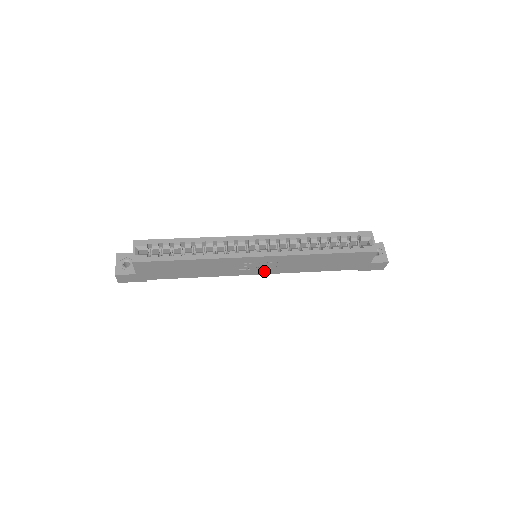
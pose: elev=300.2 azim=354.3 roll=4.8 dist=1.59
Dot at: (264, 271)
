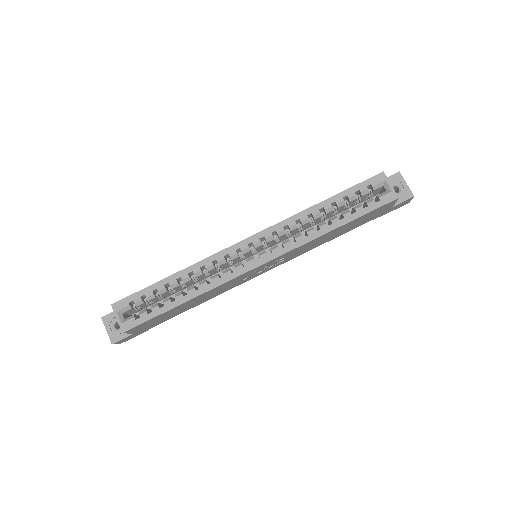
Dot at: (272, 267)
